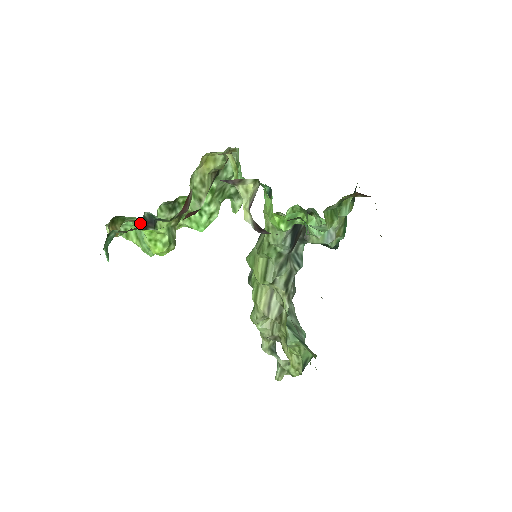
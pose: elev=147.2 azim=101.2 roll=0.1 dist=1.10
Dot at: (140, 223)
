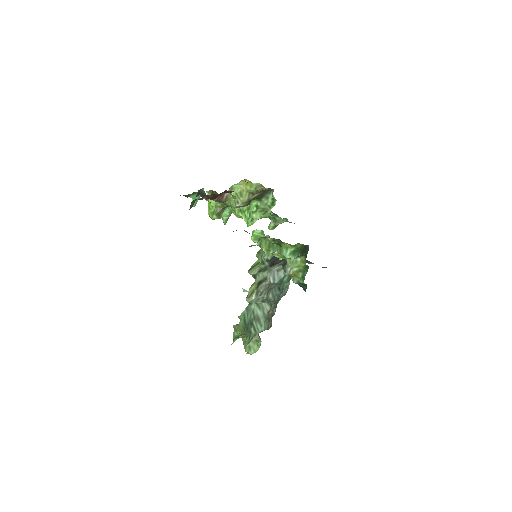
Dot at: occluded
